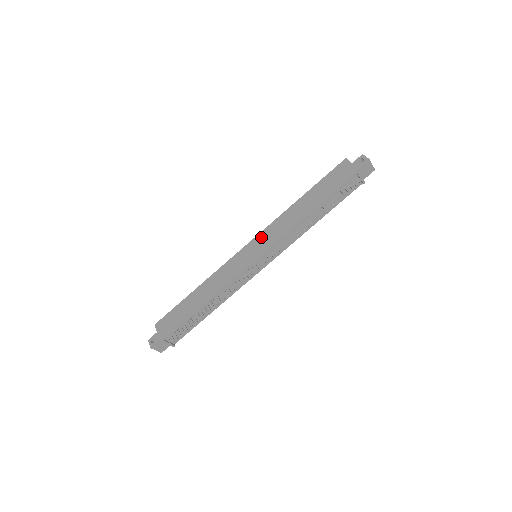
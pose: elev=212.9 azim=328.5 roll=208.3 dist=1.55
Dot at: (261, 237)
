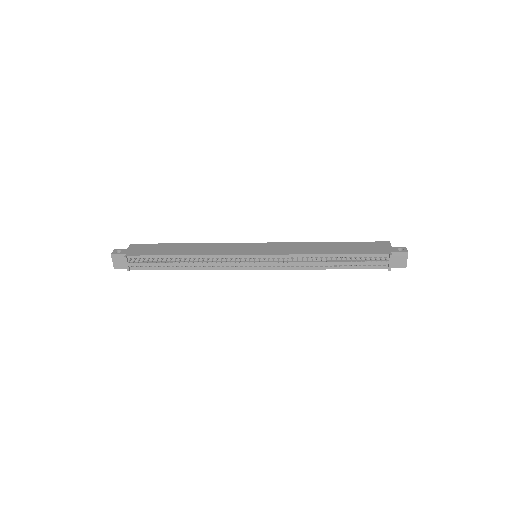
Dot at: (273, 245)
